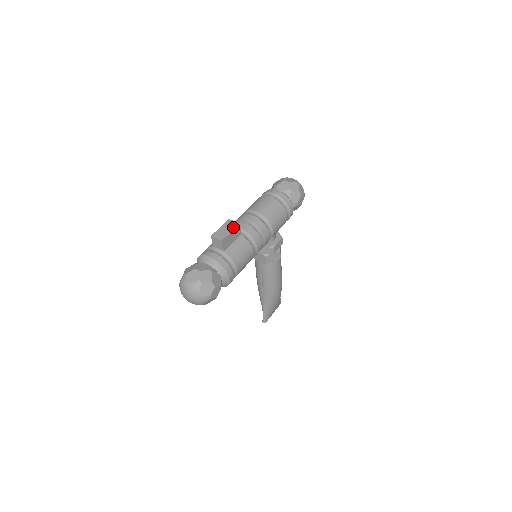
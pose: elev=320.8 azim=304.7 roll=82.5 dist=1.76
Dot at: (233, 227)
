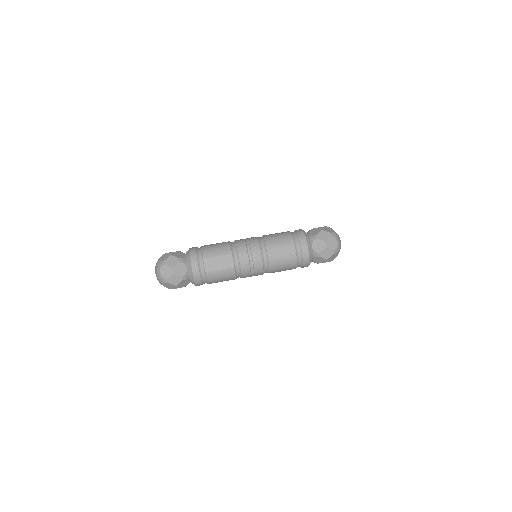
Dot at: (226, 266)
